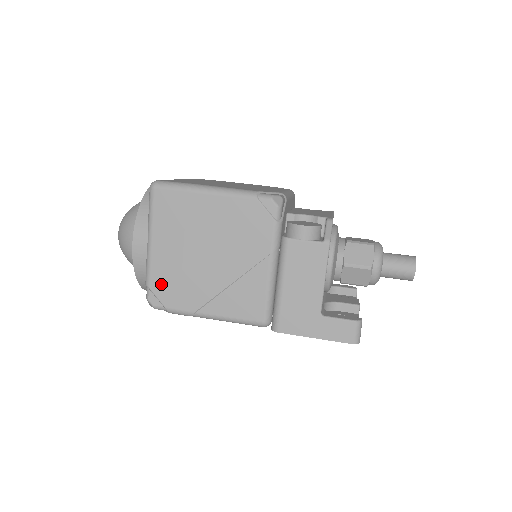
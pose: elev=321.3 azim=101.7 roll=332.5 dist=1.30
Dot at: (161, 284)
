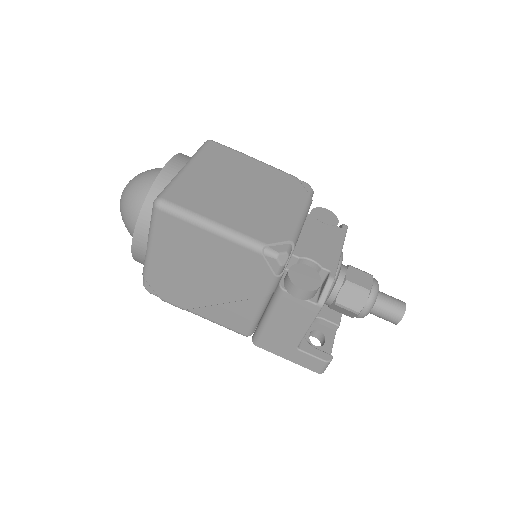
Dot at: (157, 282)
